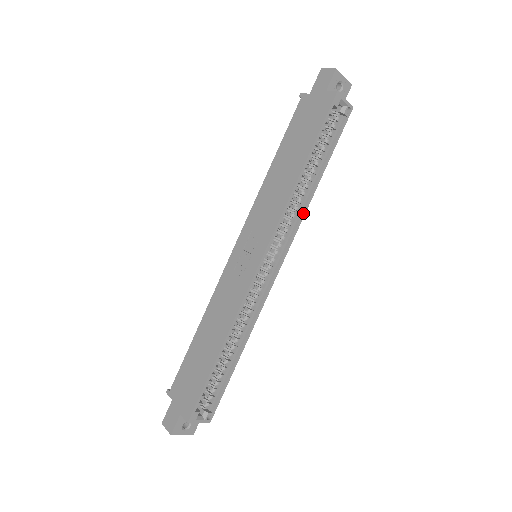
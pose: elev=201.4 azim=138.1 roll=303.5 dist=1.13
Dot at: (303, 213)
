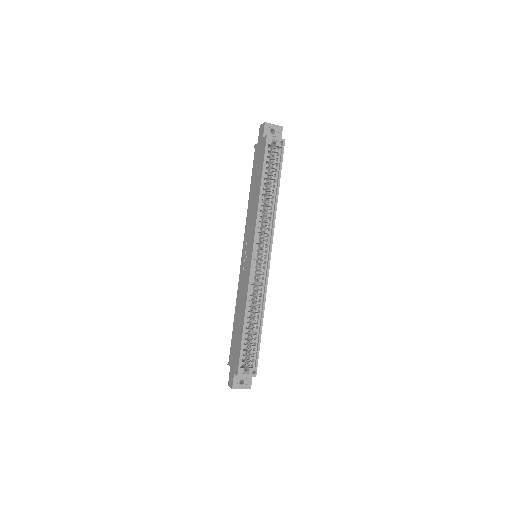
Dot at: (274, 218)
